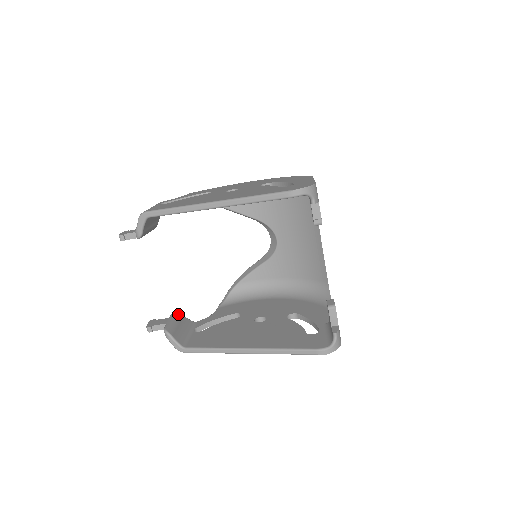
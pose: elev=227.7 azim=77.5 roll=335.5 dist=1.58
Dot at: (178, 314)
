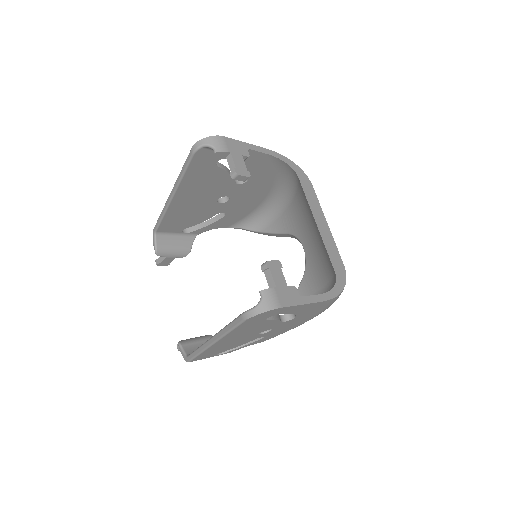
Dot at: (209, 335)
